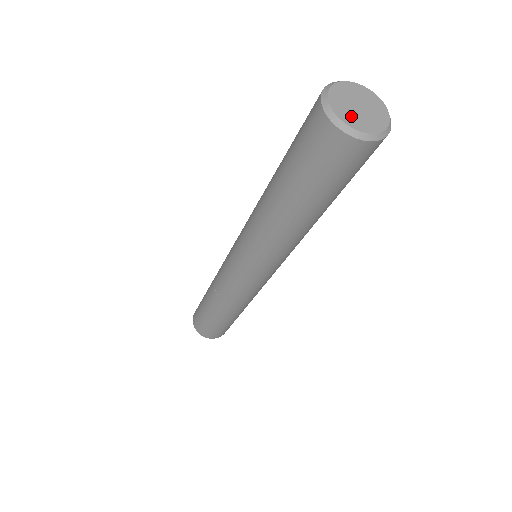
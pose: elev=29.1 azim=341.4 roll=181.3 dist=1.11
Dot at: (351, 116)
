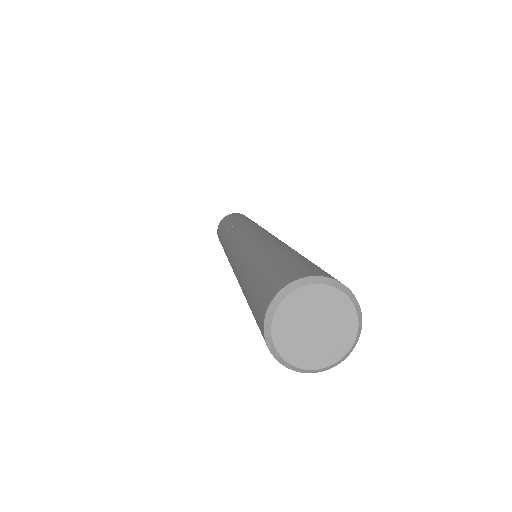
Dot at: (316, 352)
